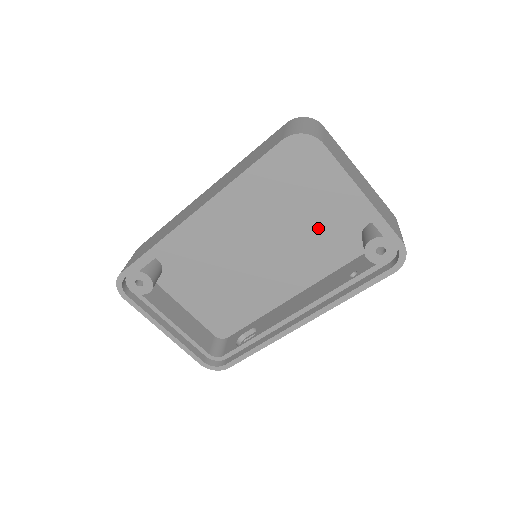
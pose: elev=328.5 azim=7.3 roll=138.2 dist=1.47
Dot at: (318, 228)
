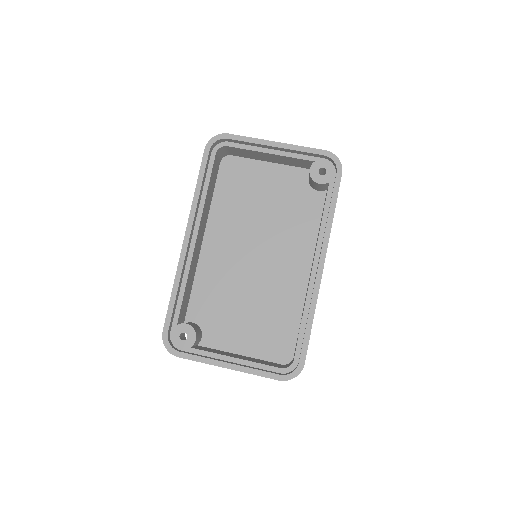
Dot at: (281, 205)
